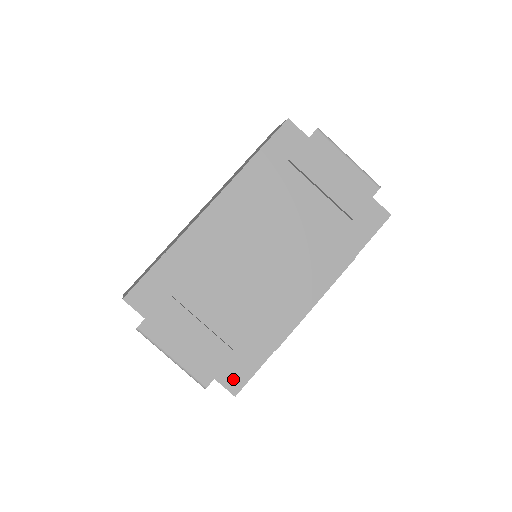
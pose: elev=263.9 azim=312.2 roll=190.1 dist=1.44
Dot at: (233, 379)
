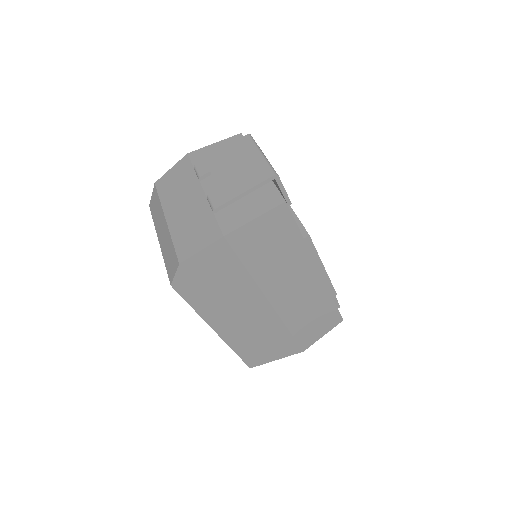
Dot at: occluded
